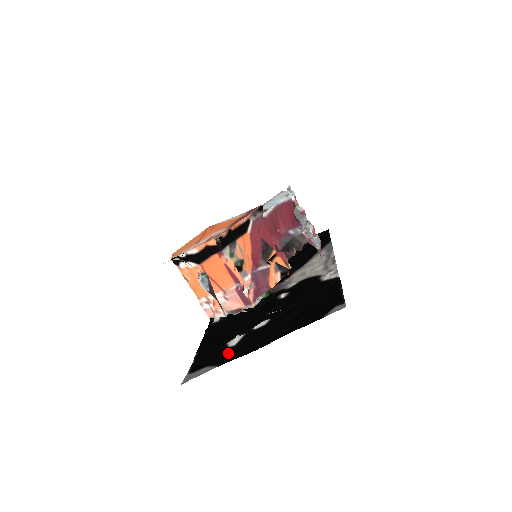
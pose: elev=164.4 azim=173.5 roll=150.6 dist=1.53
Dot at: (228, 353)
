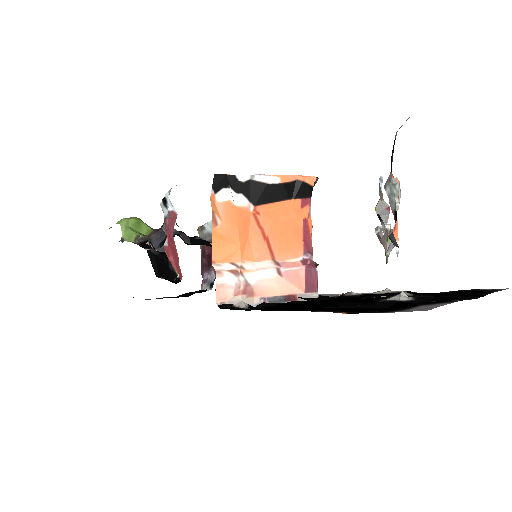
Dot at: occluded
